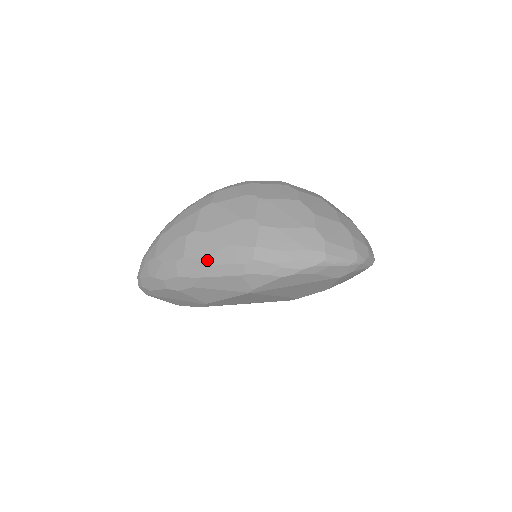
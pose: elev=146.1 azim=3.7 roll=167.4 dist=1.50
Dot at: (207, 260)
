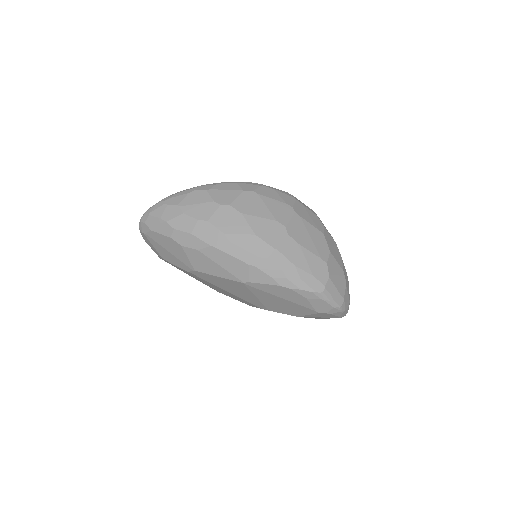
Dot at: (228, 235)
